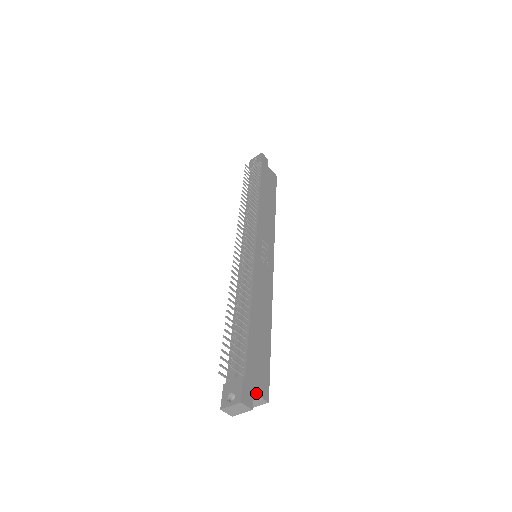
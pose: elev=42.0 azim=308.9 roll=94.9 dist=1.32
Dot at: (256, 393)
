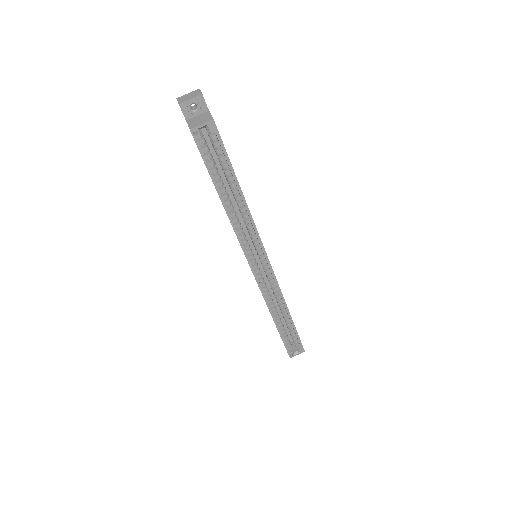
Dot at: (210, 113)
